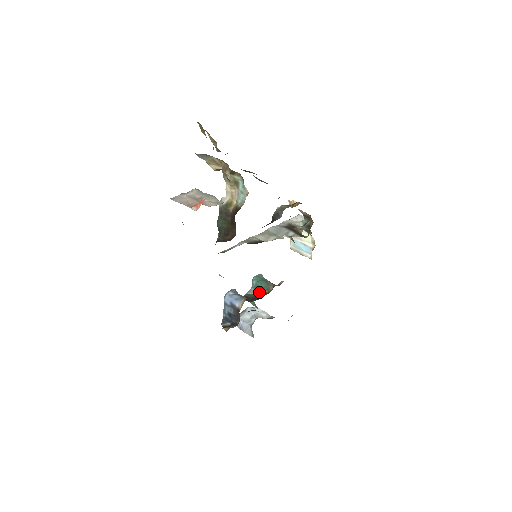
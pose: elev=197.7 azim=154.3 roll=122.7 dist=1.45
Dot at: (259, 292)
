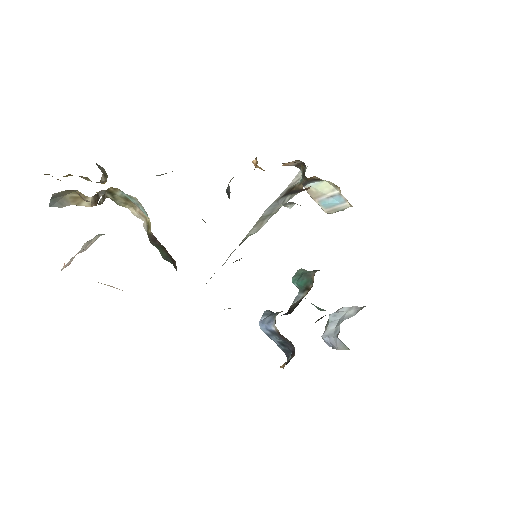
Dot at: (305, 292)
